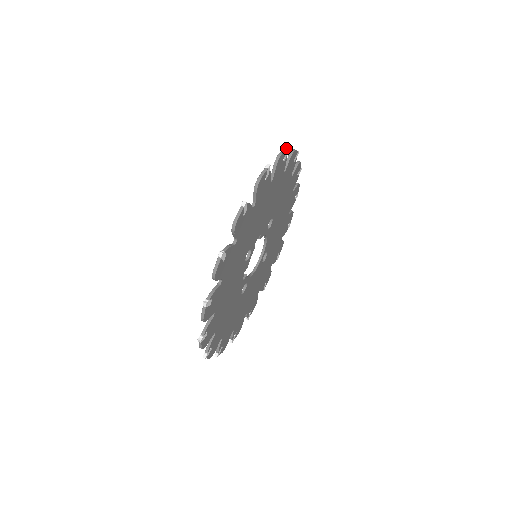
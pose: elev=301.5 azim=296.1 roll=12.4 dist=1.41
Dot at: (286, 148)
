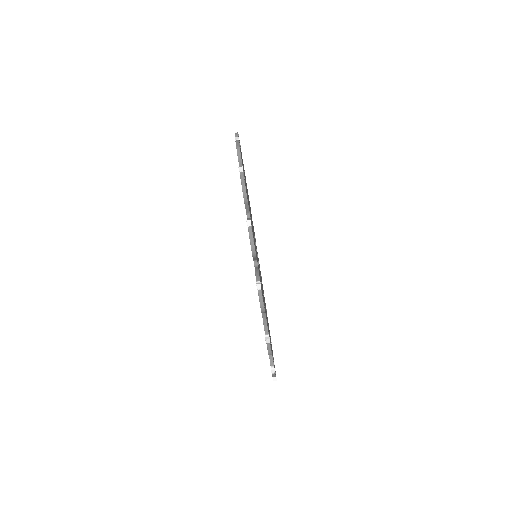
Dot at: (236, 138)
